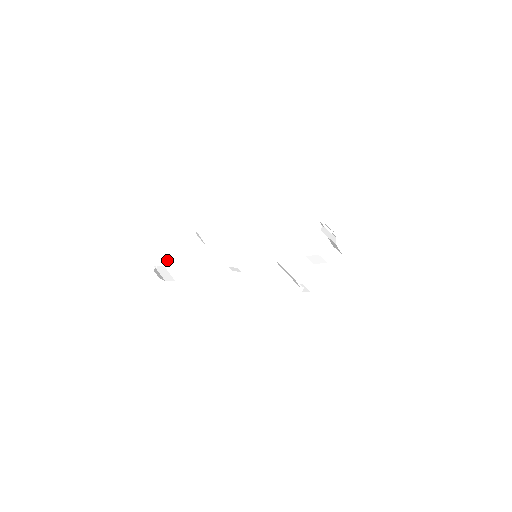
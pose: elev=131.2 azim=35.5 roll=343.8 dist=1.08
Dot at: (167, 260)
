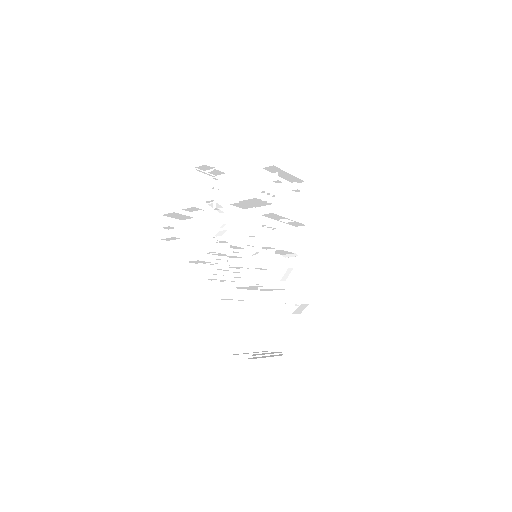
Dot at: (205, 232)
